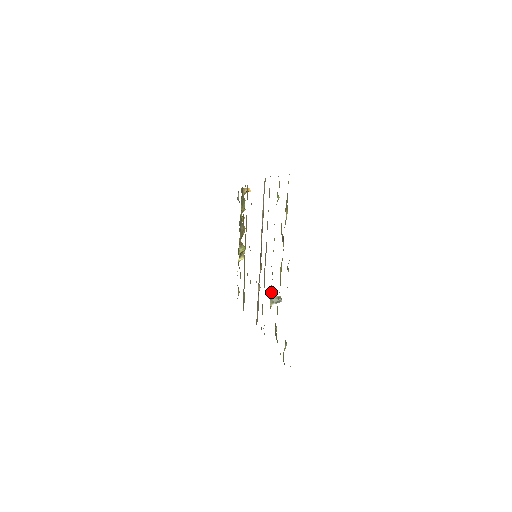
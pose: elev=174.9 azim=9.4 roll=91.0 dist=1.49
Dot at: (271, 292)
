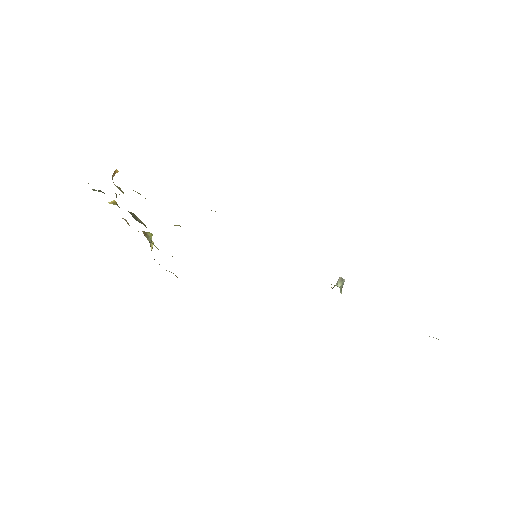
Dot at: occluded
